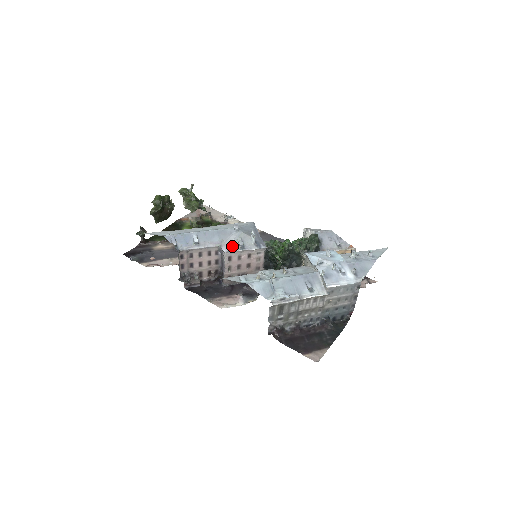
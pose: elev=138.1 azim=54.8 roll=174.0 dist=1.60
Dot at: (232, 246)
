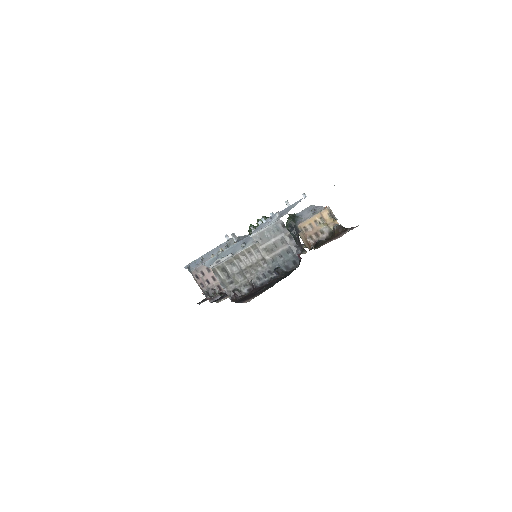
Dot at: occluded
